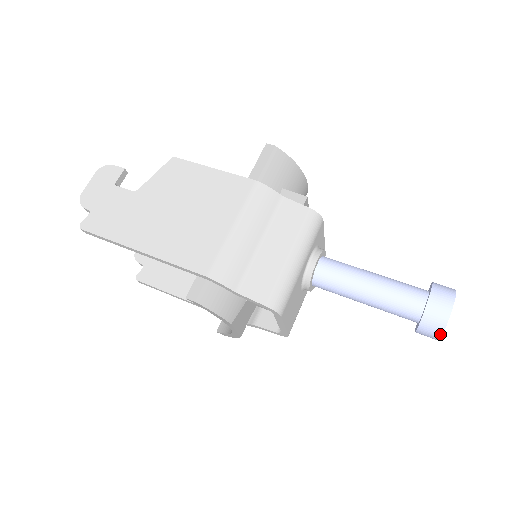
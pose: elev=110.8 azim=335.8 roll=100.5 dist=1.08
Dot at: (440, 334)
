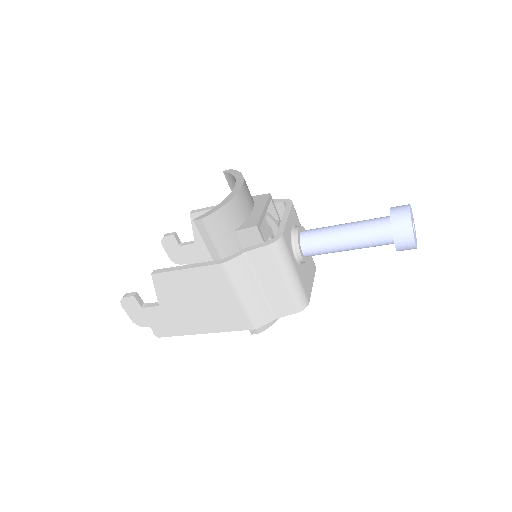
Dot at: occluded
